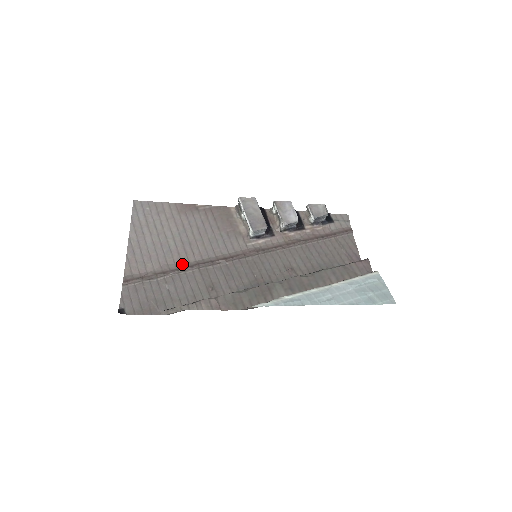
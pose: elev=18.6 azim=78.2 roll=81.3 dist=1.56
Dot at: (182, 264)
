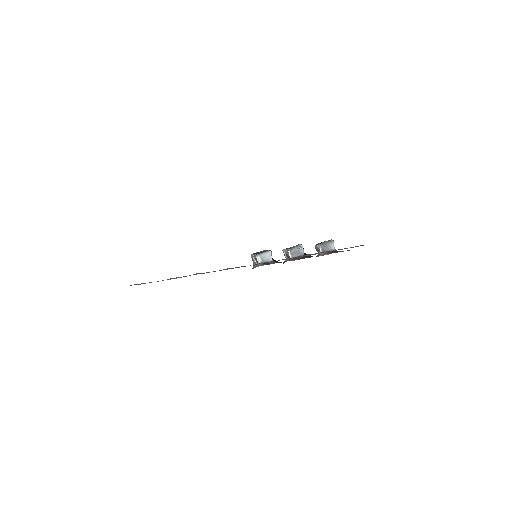
Dot at: occluded
